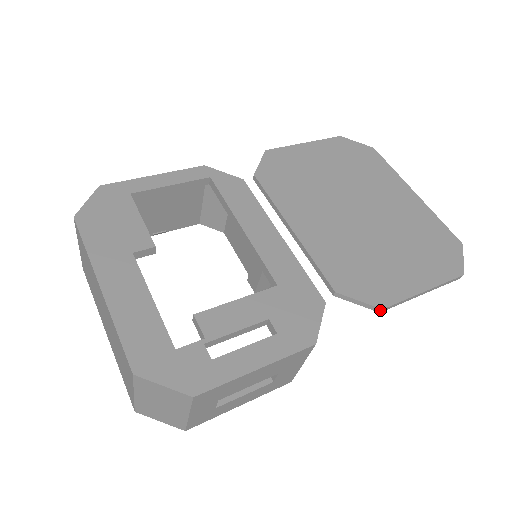
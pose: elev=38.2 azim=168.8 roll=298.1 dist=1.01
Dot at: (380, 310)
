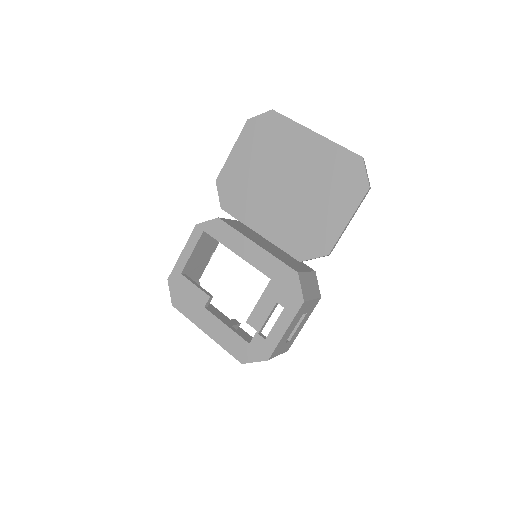
Dot at: (328, 255)
